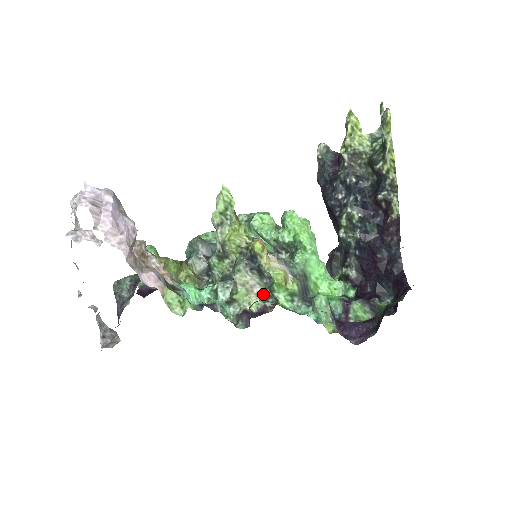
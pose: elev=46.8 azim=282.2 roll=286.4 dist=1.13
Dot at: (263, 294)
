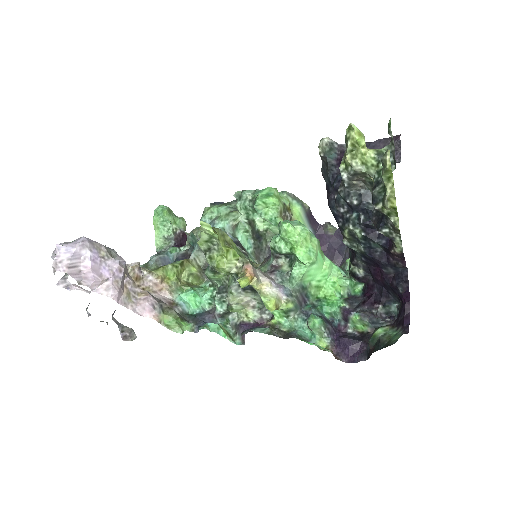
Dot at: (260, 306)
